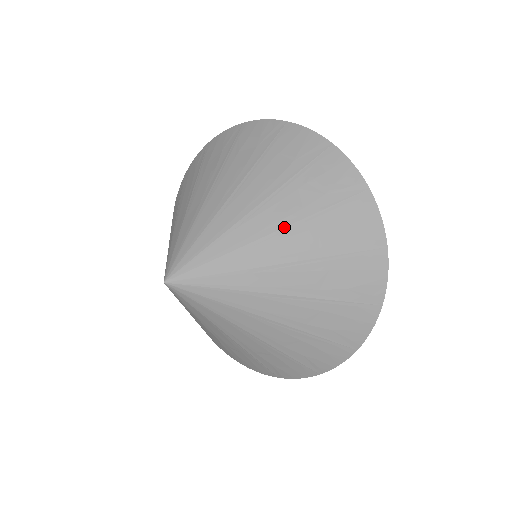
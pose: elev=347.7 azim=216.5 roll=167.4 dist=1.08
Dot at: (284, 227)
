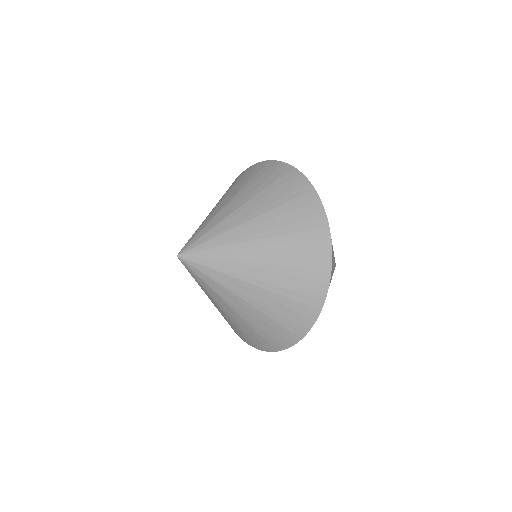
Dot at: (263, 263)
